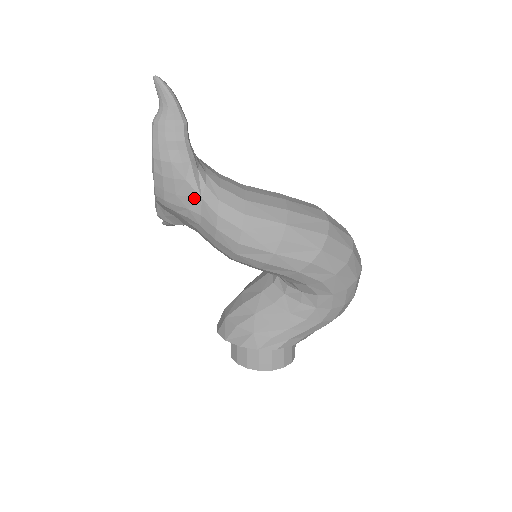
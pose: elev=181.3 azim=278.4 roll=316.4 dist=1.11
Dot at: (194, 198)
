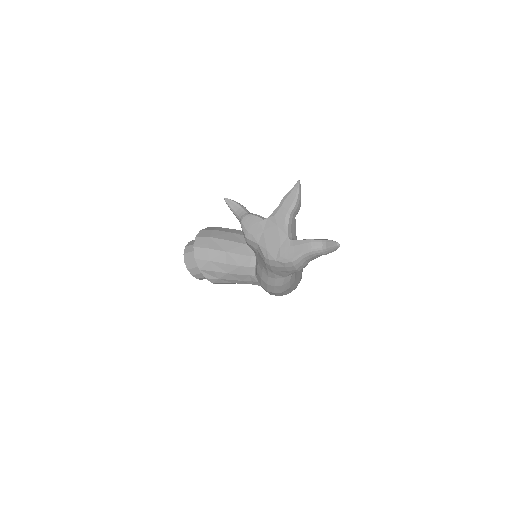
Dot at: (283, 276)
